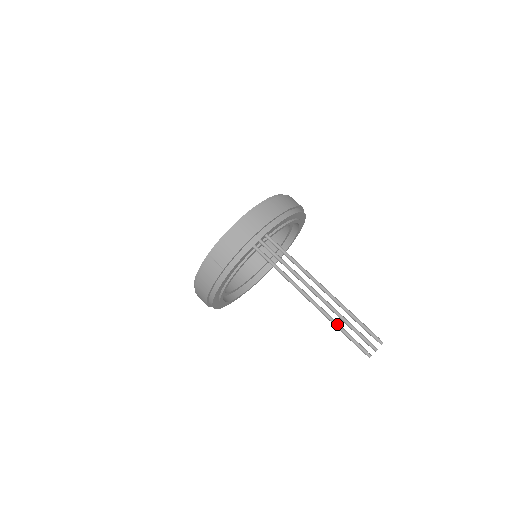
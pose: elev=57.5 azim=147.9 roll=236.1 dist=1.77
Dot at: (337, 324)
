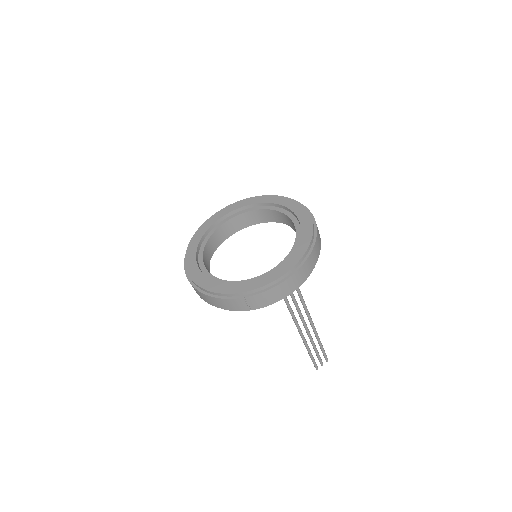
Dot at: (310, 352)
